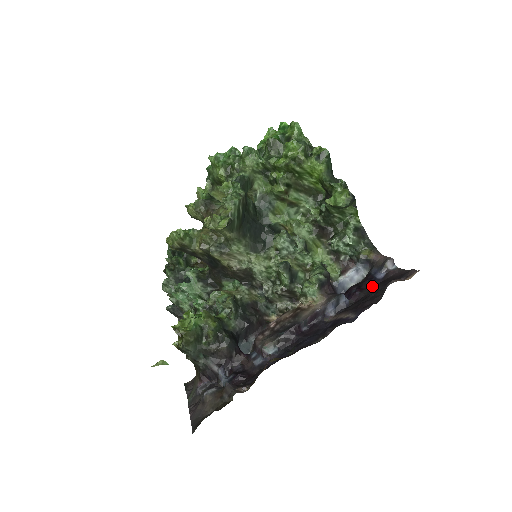
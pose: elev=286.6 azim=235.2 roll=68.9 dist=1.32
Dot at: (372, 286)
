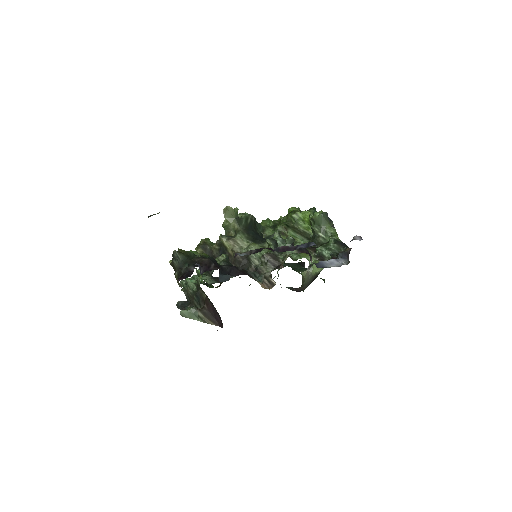
Dot at: occluded
